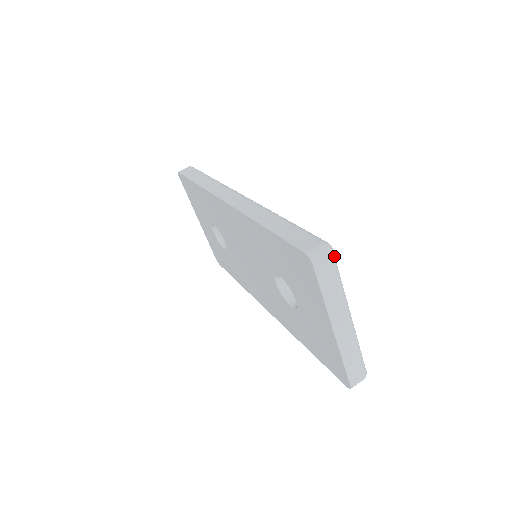
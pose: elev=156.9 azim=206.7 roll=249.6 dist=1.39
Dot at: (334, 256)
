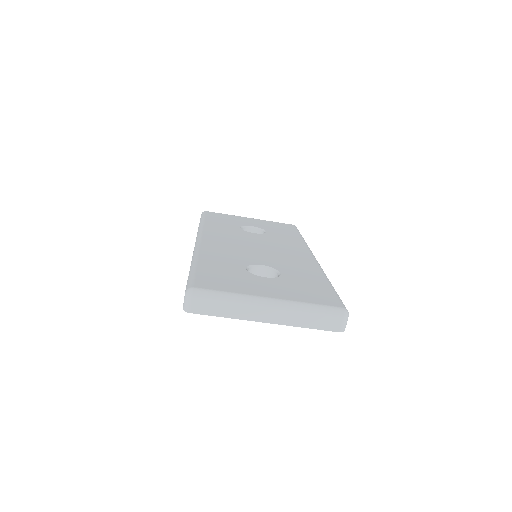
Dot at: (200, 292)
